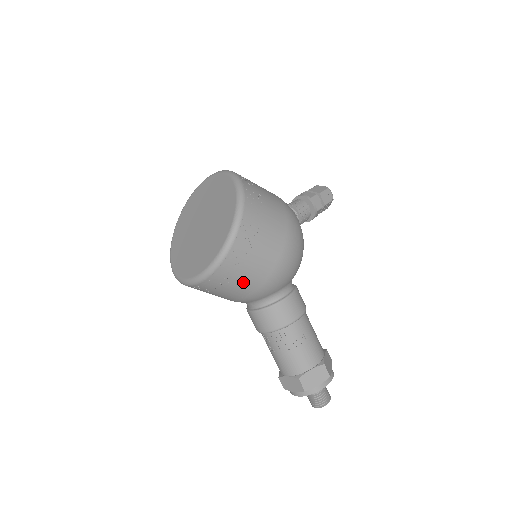
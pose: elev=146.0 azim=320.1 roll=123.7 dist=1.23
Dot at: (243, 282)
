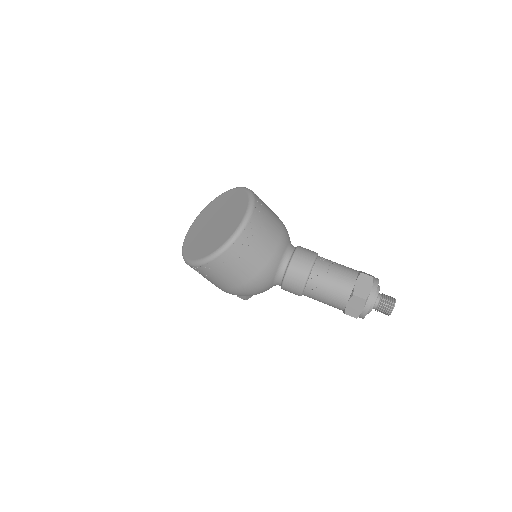
Dot at: (272, 217)
